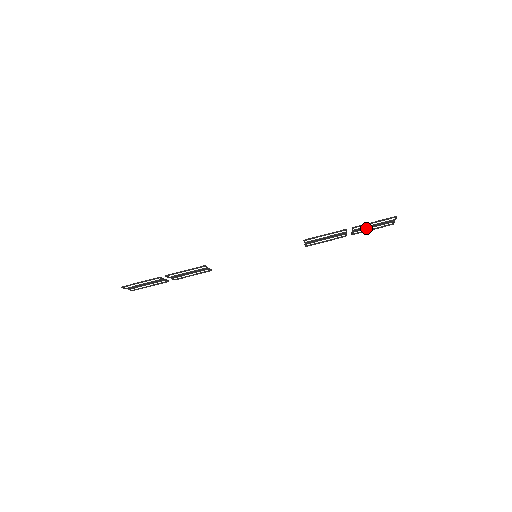
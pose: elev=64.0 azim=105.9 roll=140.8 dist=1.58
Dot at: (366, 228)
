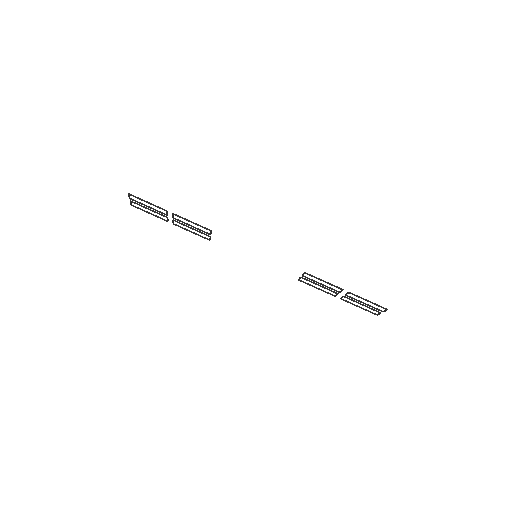
Dot at: (356, 301)
